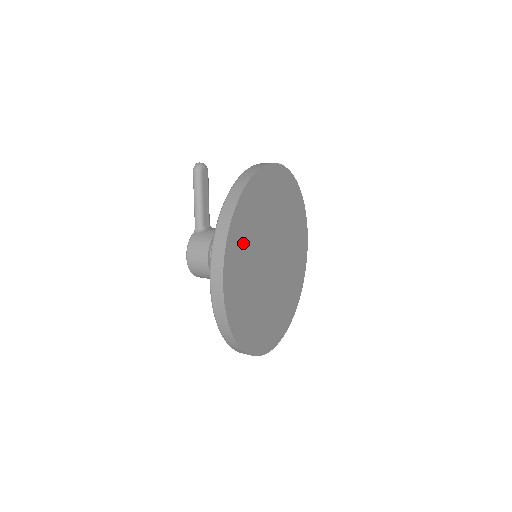
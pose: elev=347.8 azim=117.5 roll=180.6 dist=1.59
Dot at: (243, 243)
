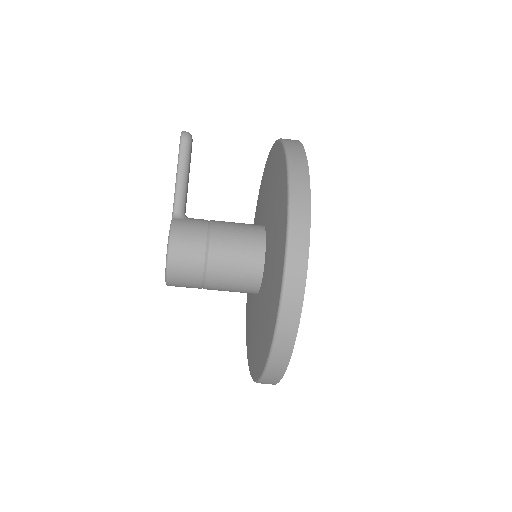
Dot at: occluded
